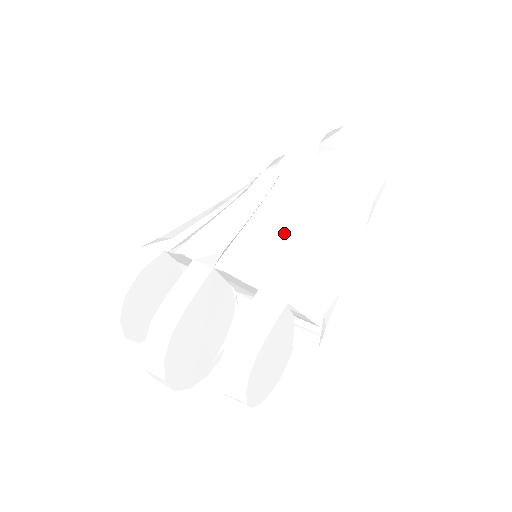
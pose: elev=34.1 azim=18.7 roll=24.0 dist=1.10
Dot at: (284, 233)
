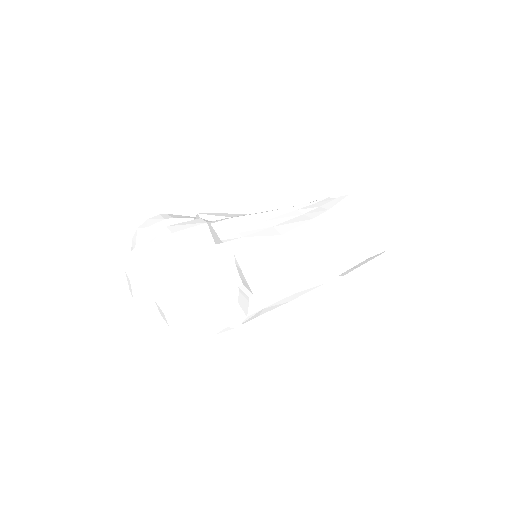
Dot at: (271, 225)
